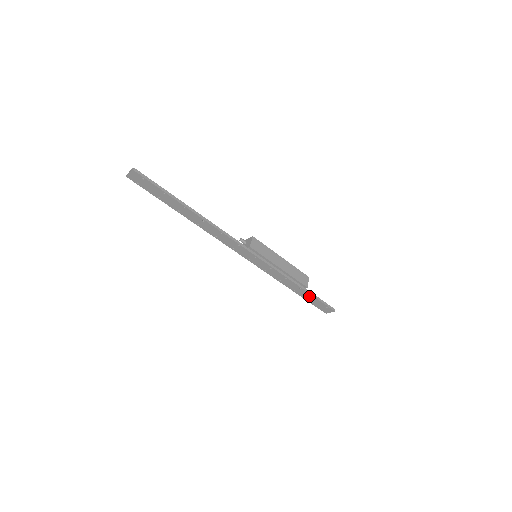
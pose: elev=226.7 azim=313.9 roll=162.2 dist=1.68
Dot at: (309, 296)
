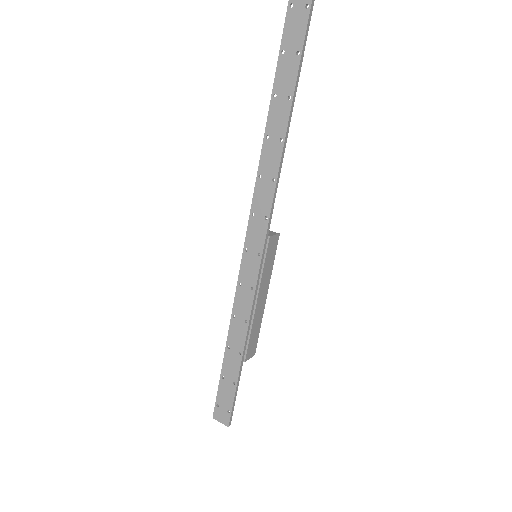
Dot at: (233, 374)
